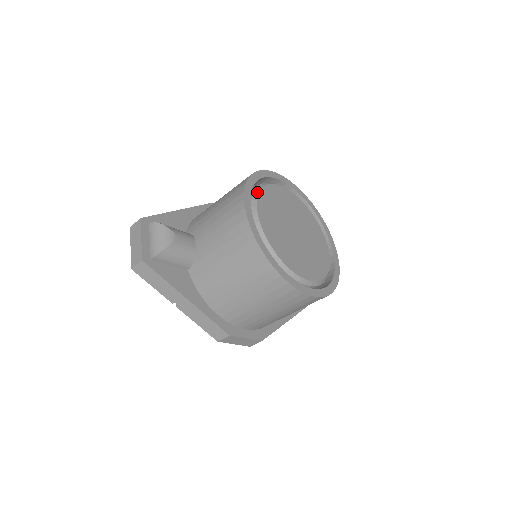
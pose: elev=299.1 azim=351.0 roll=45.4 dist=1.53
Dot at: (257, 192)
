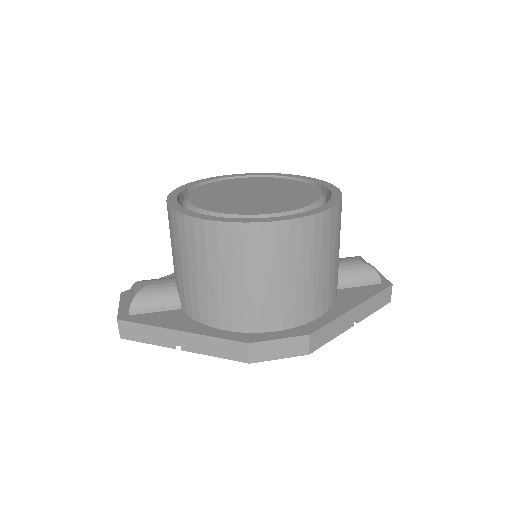
Dot at: (193, 190)
